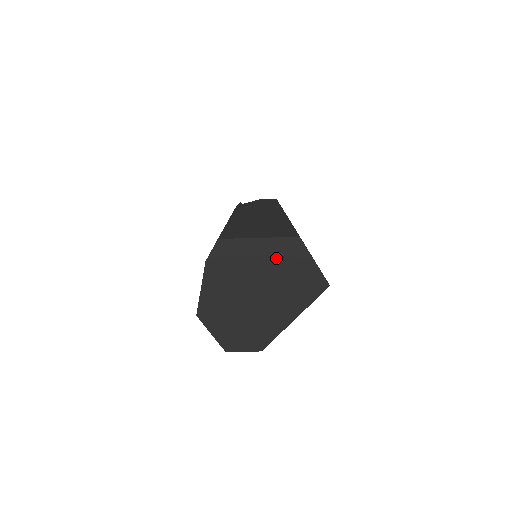
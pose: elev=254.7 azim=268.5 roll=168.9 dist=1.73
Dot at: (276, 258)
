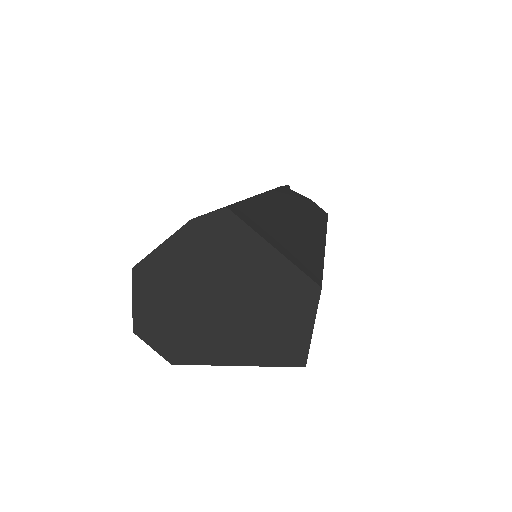
Dot at: (274, 286)
